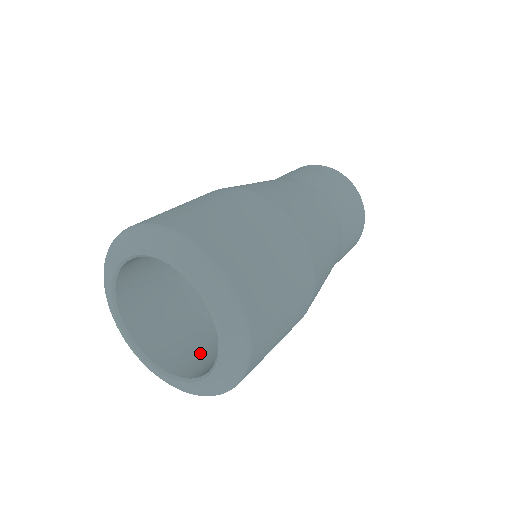
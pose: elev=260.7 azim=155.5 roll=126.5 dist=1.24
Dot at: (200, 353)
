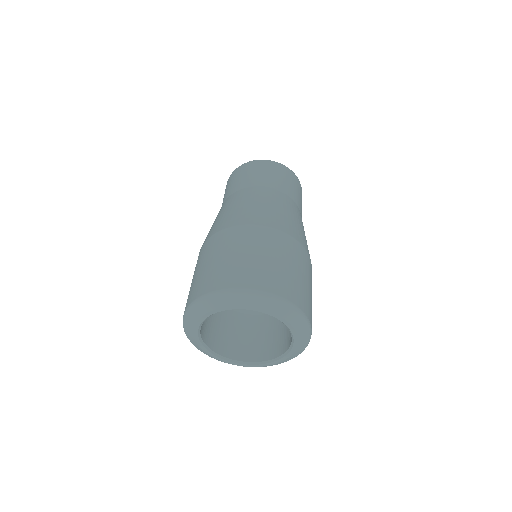
Dot at: (287, 329)
